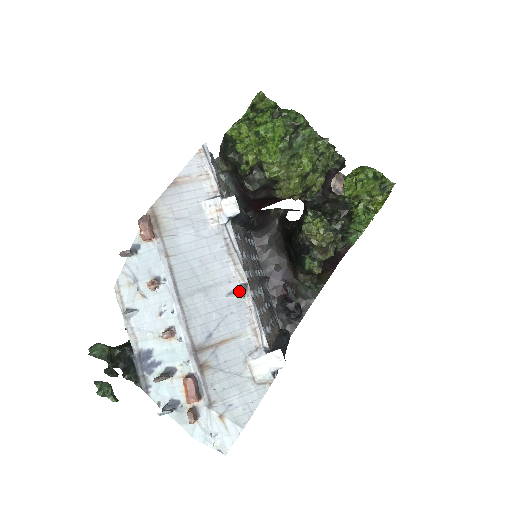
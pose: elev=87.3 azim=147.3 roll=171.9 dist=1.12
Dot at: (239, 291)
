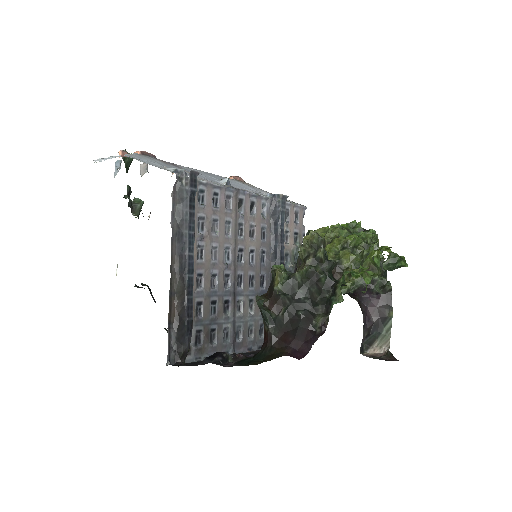
Dot at: occluded
